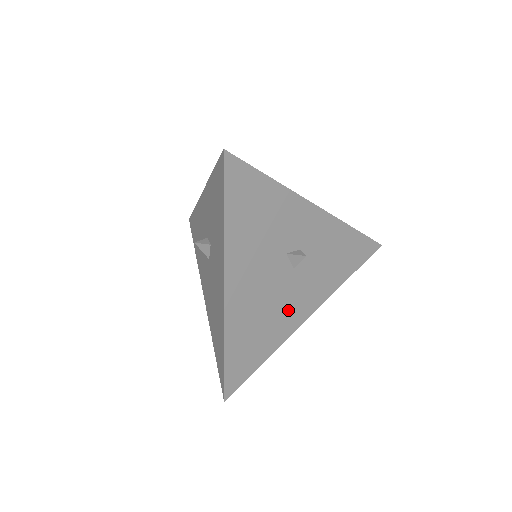
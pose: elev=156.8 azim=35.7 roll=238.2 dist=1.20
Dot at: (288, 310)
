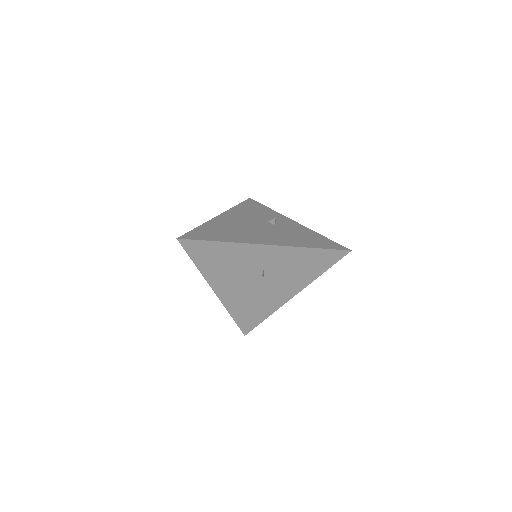
Dot at: (272, 295)
